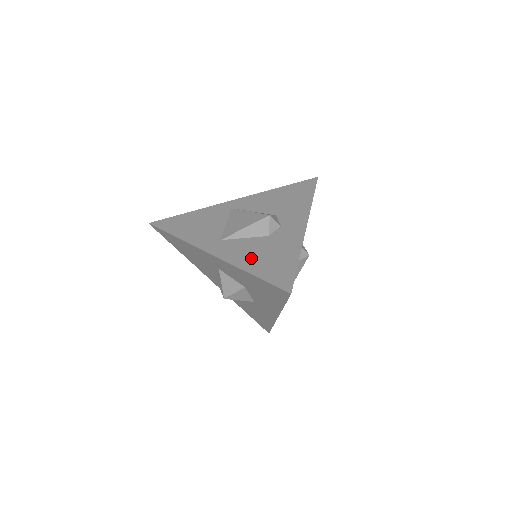
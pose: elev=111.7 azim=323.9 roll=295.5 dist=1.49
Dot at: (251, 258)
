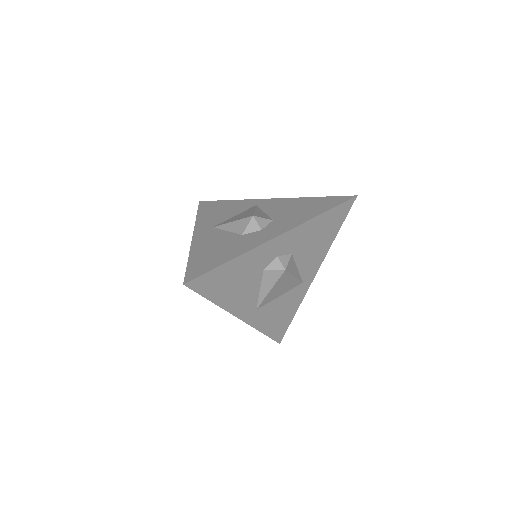
Dot at: (206, 247)
